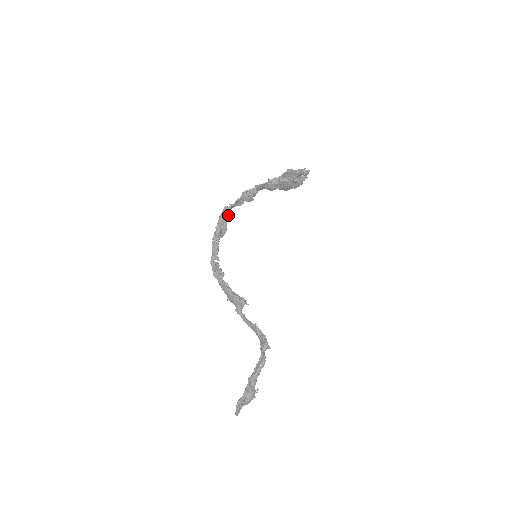
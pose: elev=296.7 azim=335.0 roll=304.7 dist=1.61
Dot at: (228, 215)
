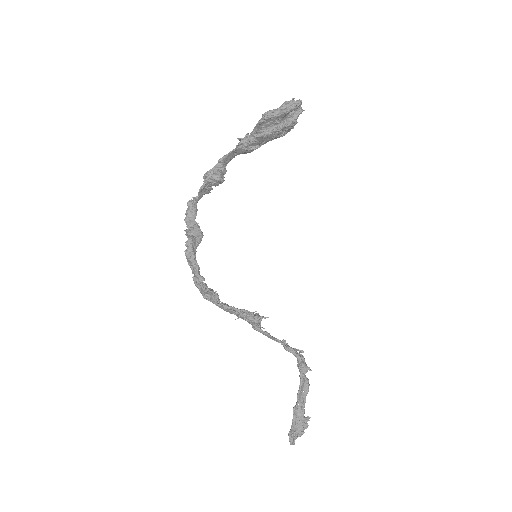
Dot at: (195, 215)
